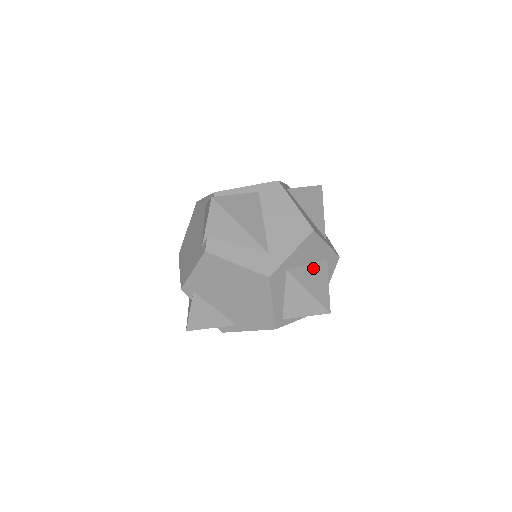
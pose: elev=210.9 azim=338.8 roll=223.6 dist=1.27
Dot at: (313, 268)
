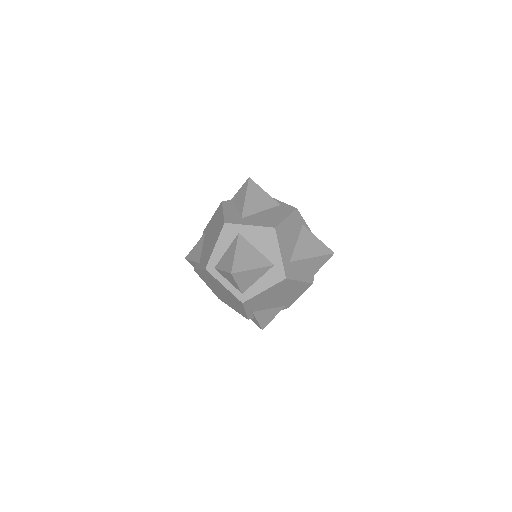
Dot at: (257, 254)
